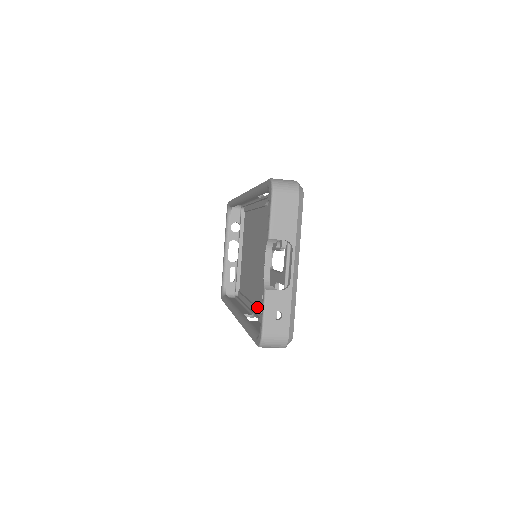
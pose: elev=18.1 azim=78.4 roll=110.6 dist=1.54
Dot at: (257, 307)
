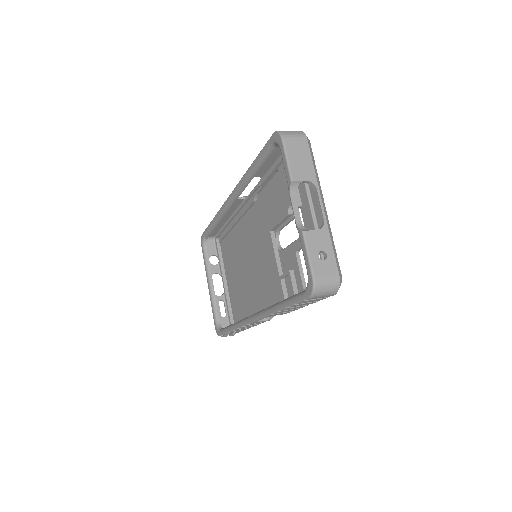
Dot at: occluded
